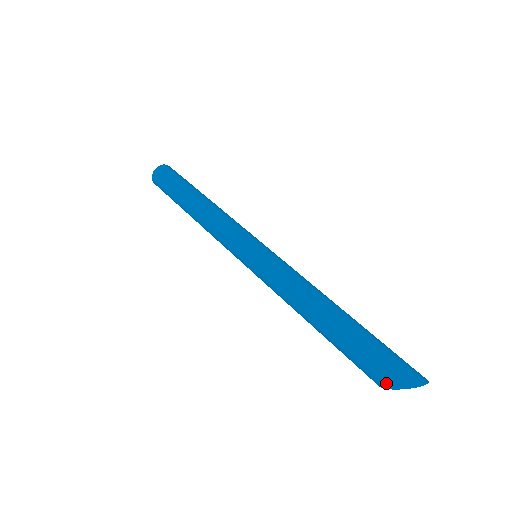
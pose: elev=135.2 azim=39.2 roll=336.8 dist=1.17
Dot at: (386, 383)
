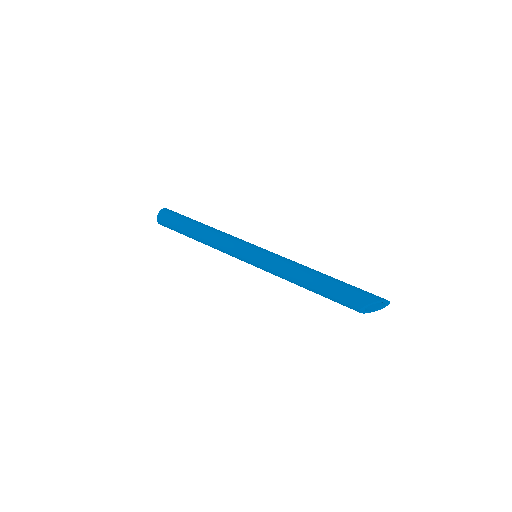
Dot at: (369, 300)
